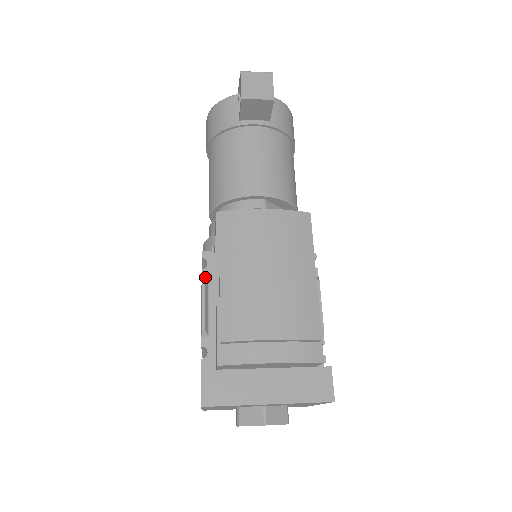
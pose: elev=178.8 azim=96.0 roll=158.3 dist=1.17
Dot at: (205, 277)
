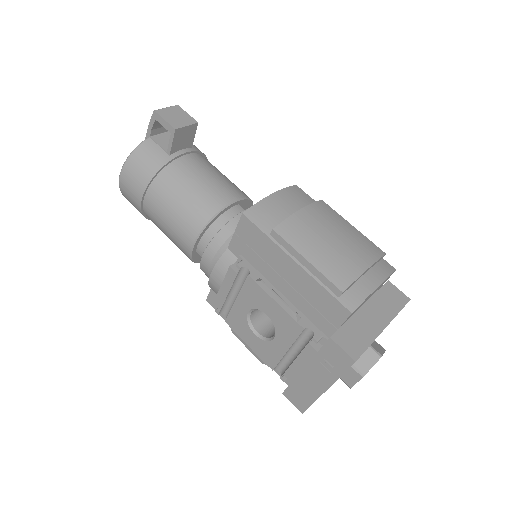
Dot at: (256, 279)
